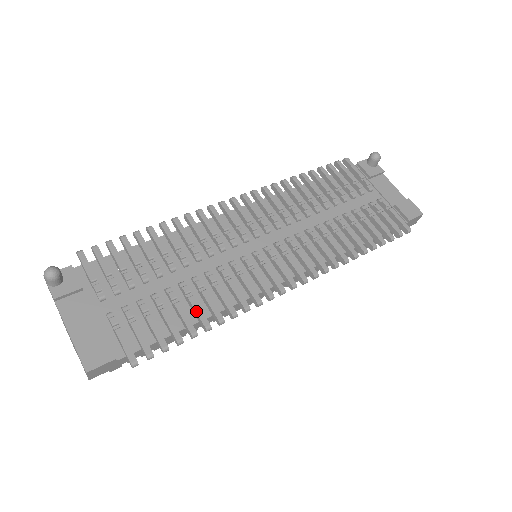
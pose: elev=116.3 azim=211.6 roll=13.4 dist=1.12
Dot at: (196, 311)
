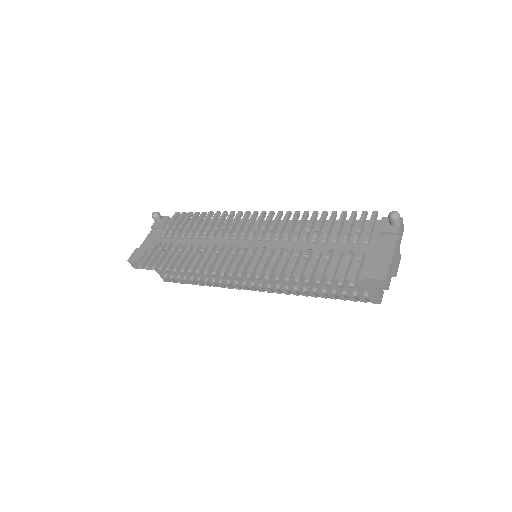
Dot at: (180, 259)
